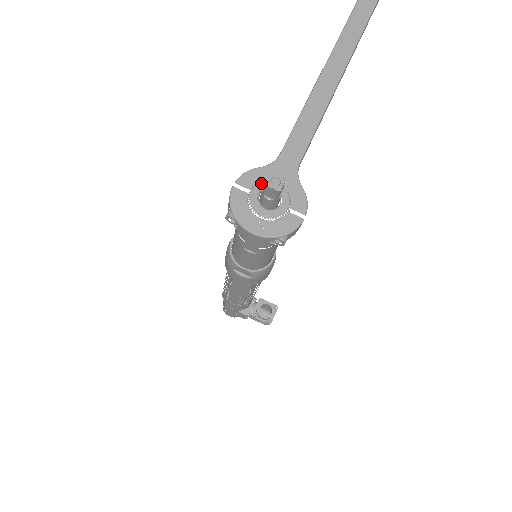
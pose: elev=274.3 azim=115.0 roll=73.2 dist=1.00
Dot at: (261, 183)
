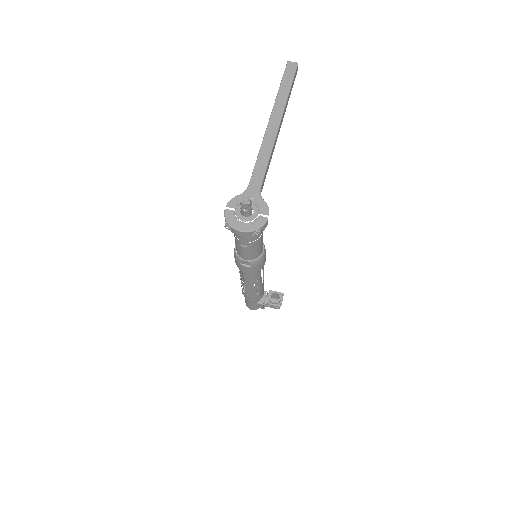
Dot at: occluded
